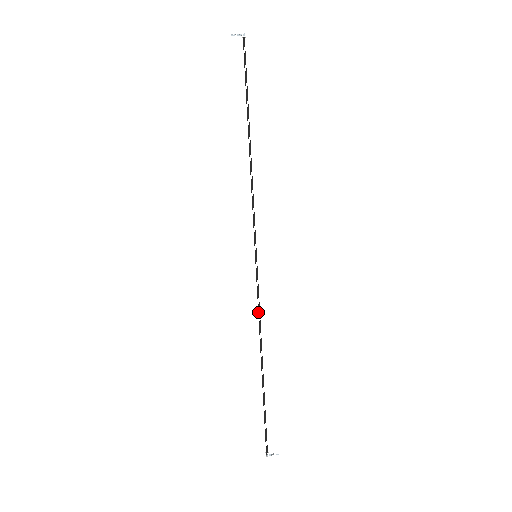
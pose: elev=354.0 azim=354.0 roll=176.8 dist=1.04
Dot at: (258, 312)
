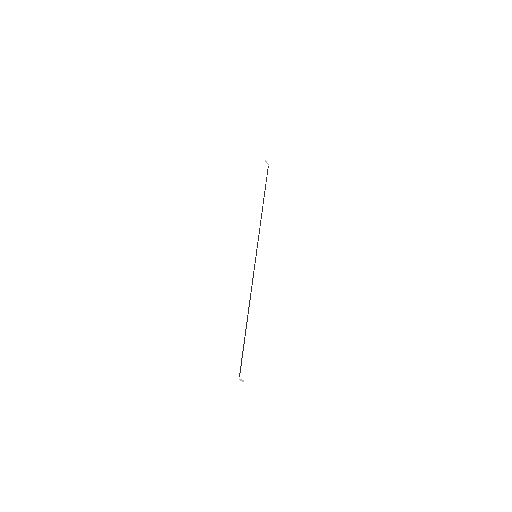
Dot at: occluded
